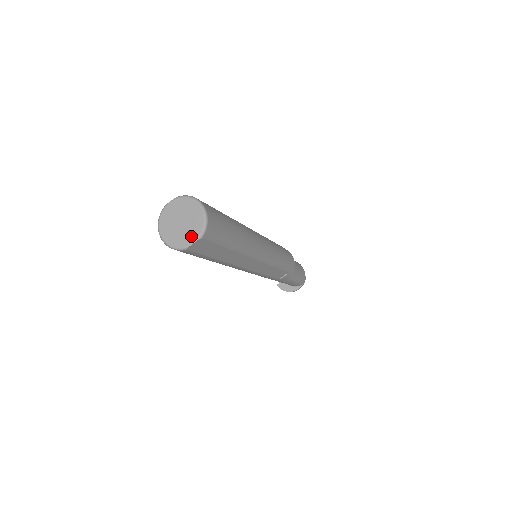
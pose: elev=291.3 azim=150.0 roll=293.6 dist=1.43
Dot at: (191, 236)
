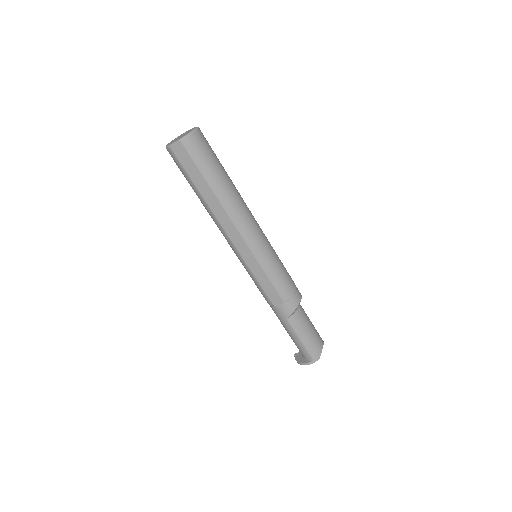
Dot at: (177, 140)
